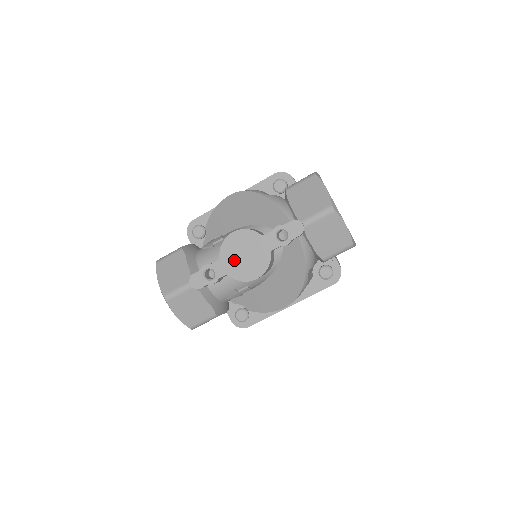
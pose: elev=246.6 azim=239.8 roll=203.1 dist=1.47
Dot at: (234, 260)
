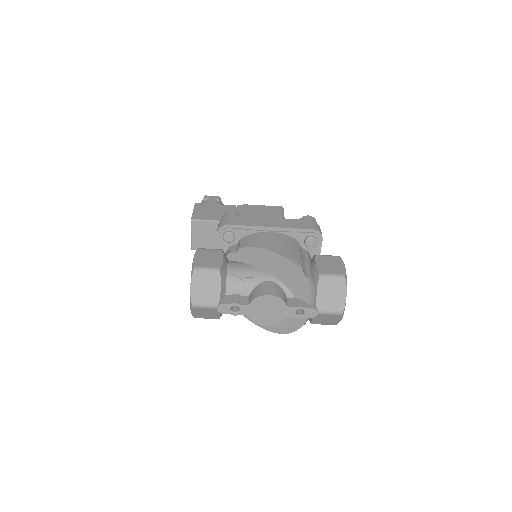
Dot at: (258, 310)
